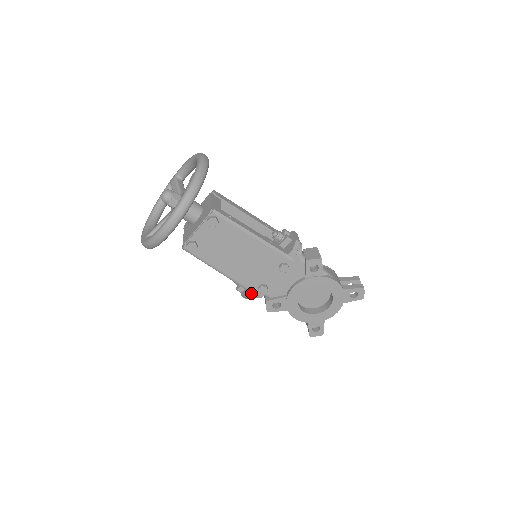
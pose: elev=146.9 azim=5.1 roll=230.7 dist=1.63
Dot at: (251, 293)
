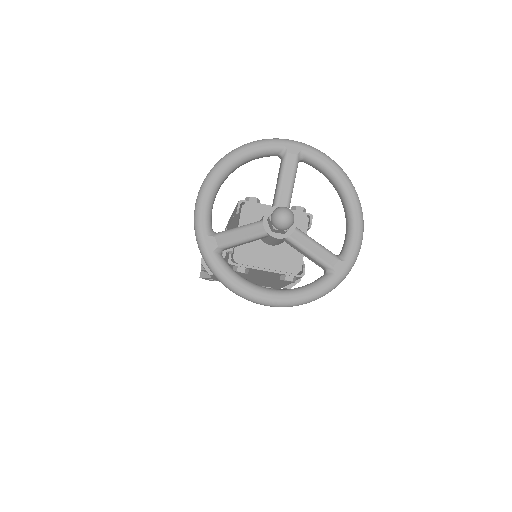
Dot at: occluded
